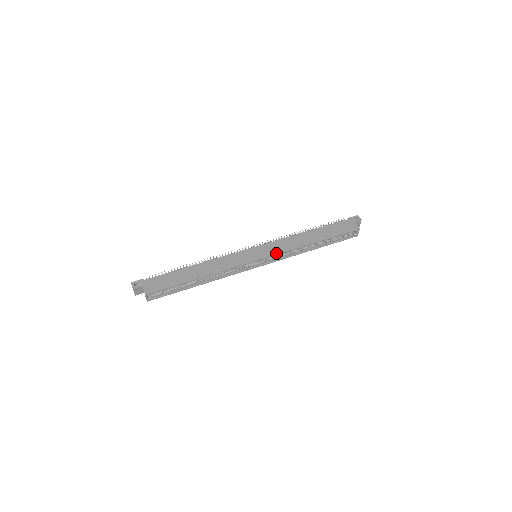
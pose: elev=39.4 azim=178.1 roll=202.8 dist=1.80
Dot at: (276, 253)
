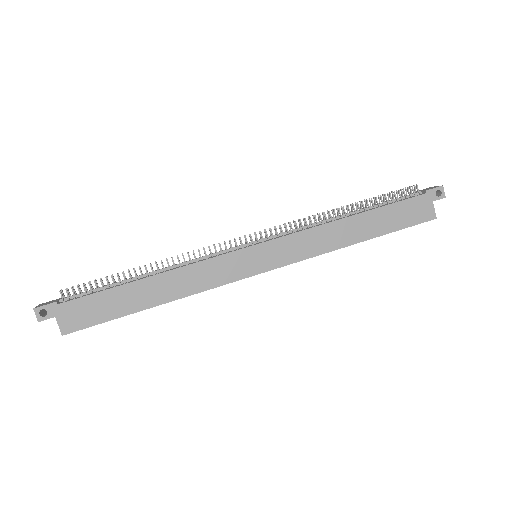
Dot at: (291, 261)
